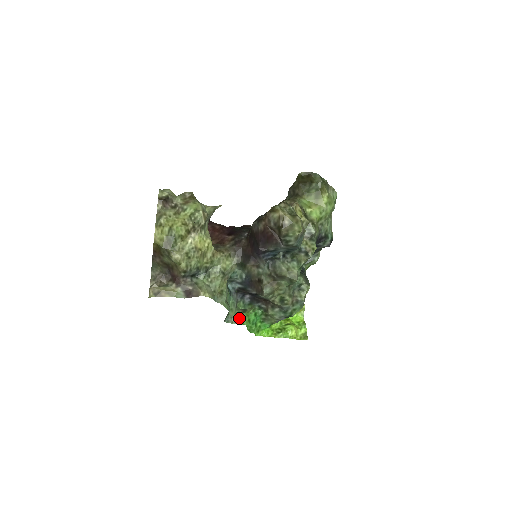
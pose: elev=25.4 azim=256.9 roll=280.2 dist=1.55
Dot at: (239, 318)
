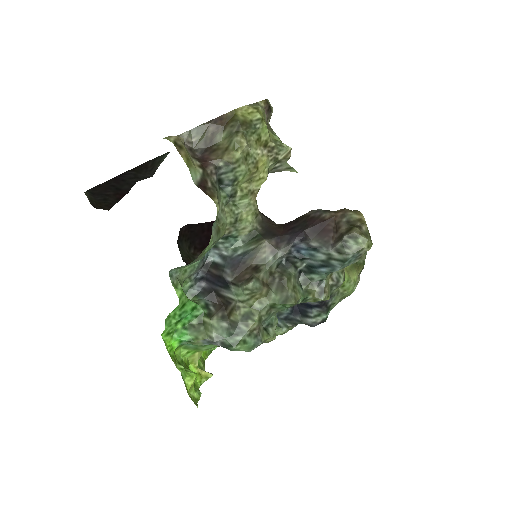
Dot at: occluded
